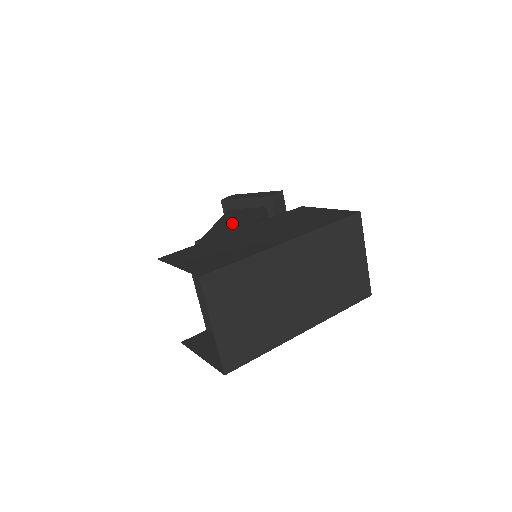
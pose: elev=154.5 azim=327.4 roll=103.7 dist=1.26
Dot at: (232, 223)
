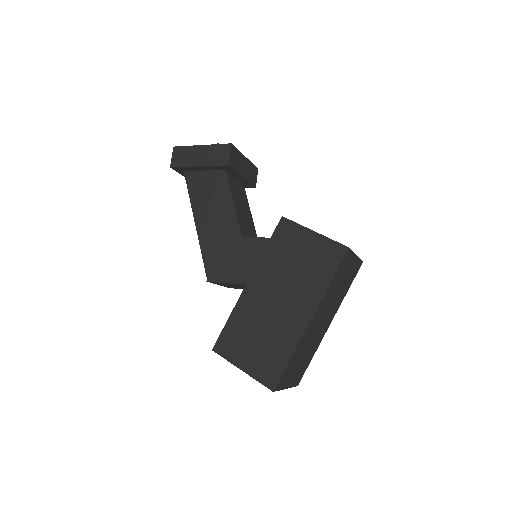
Dot at: (213, 224)
